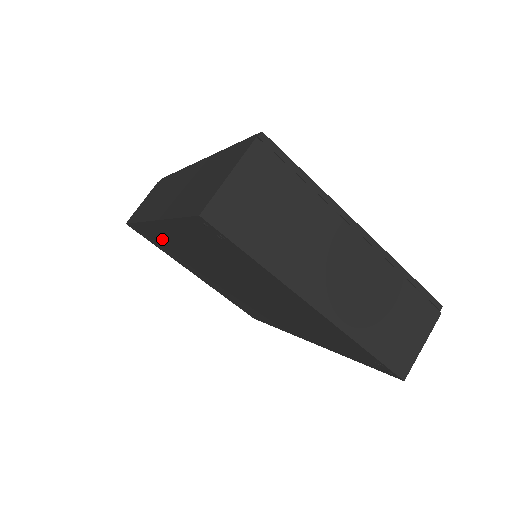
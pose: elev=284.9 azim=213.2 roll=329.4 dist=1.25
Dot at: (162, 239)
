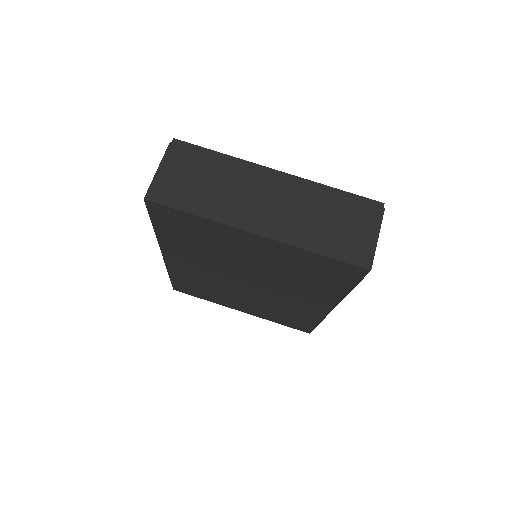
Dot at: (188, 277)
